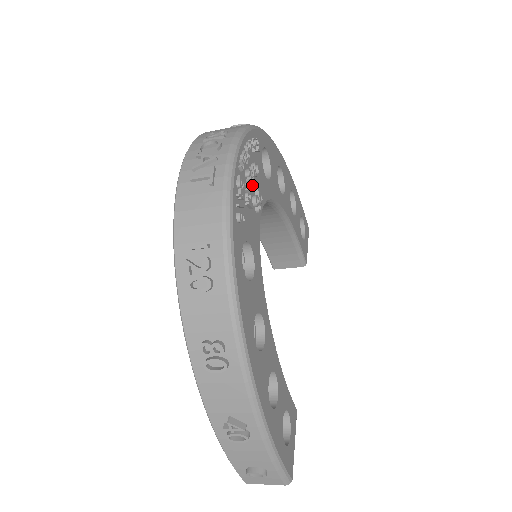
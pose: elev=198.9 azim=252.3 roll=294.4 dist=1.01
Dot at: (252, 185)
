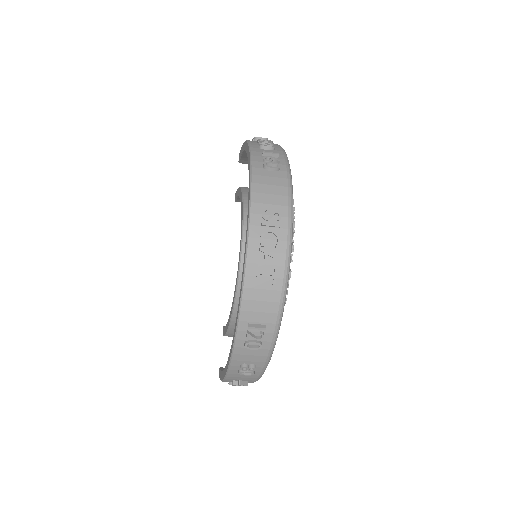
Dot at: occluded
